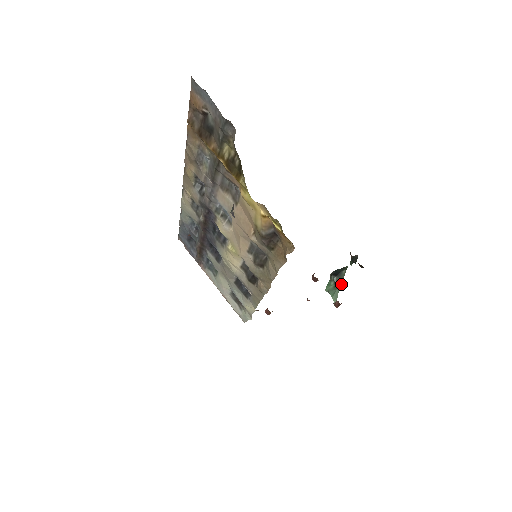
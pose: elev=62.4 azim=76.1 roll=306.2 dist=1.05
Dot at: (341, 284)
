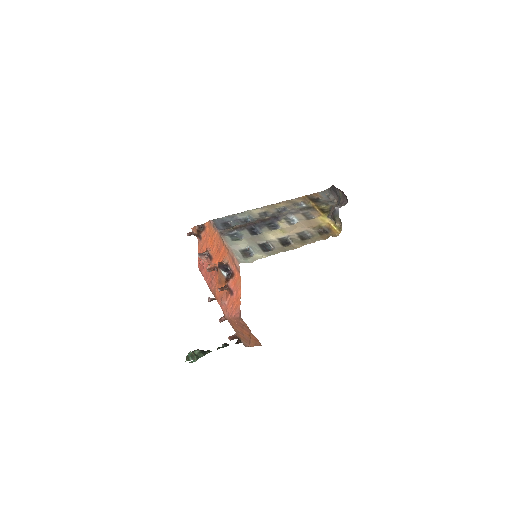
Dot at: (204, 355)
